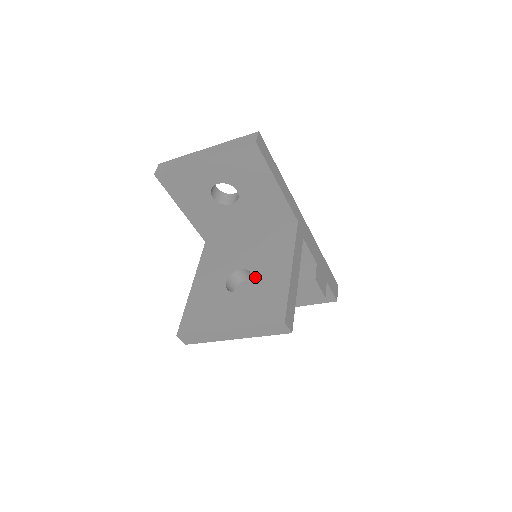
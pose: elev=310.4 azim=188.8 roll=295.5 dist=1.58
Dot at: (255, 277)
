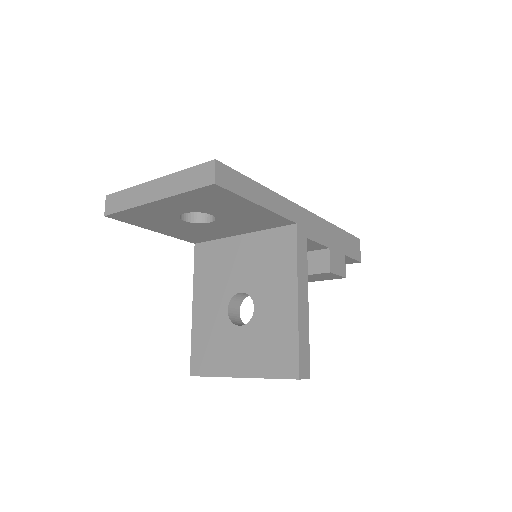
Dot at: (258, 307)
